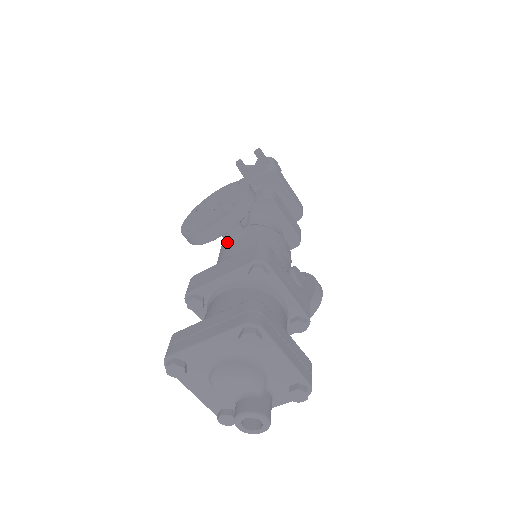
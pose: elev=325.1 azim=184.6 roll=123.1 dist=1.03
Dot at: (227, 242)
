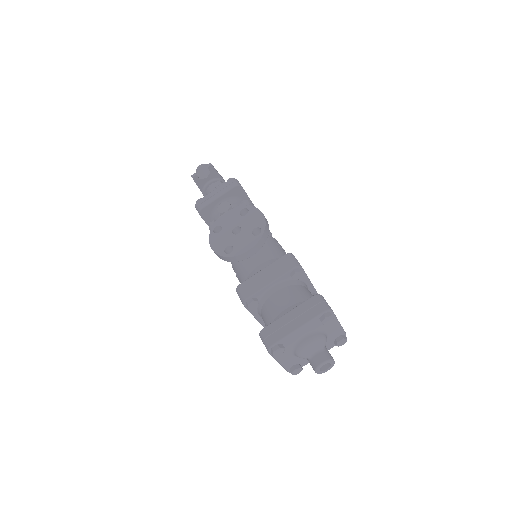
Dot at: occluded
